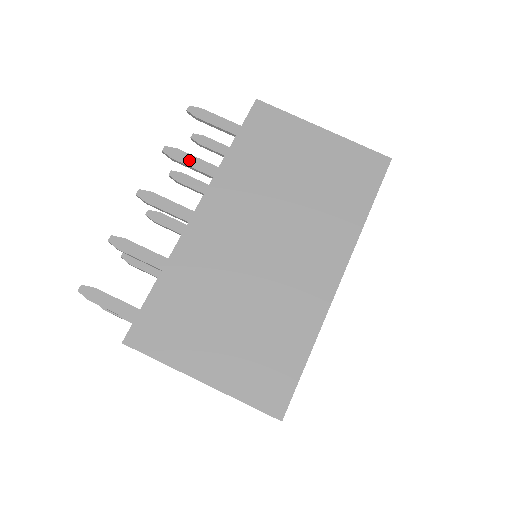
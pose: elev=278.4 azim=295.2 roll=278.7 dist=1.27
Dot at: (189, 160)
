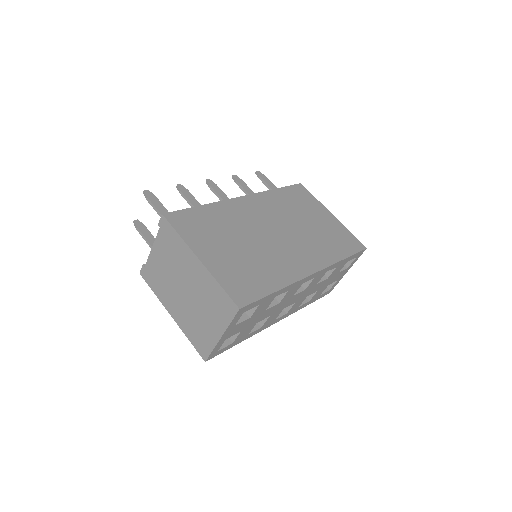
Dot at: (246, 187)
